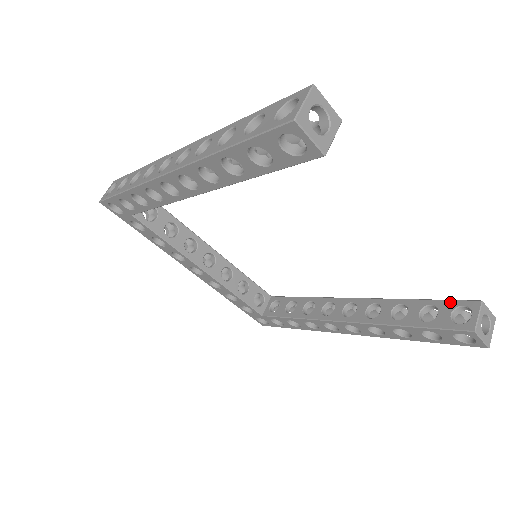
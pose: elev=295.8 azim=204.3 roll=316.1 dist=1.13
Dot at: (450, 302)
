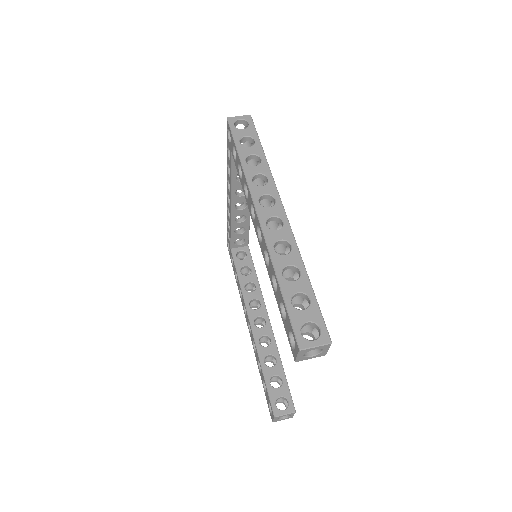
Dot at: (288, 392)
